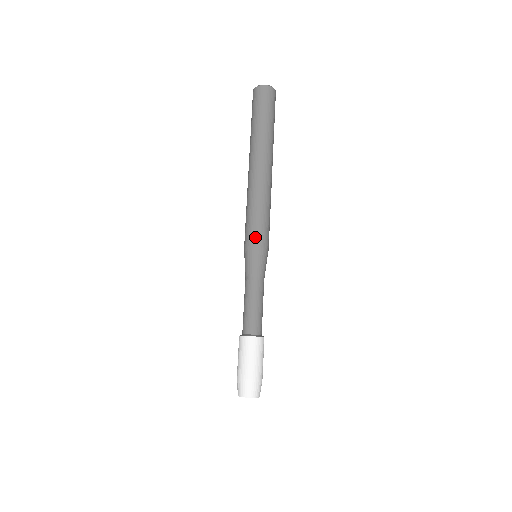
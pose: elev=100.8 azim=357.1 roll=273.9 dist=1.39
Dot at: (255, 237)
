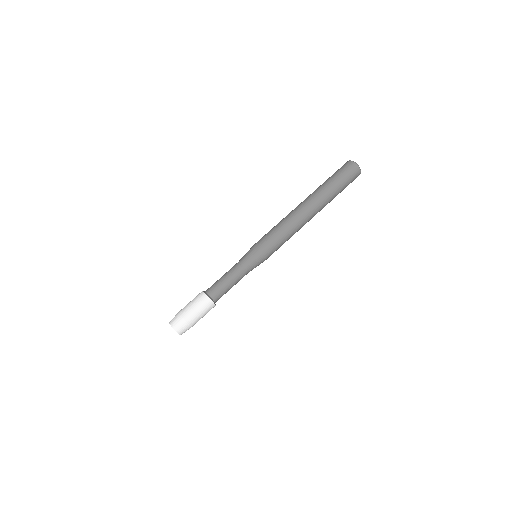
Dot at: (264, 243)
